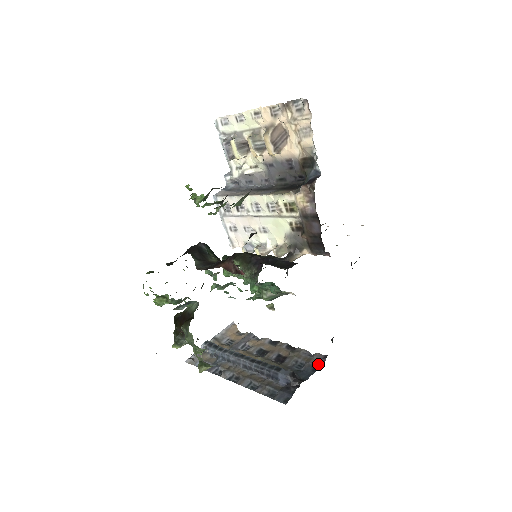
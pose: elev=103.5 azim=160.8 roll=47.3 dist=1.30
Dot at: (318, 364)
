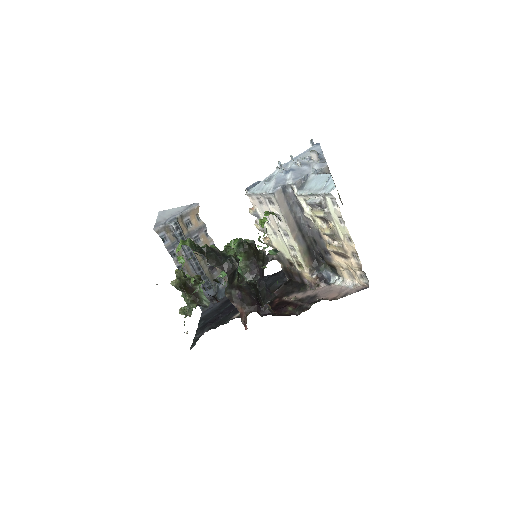
Dot at: occluded
